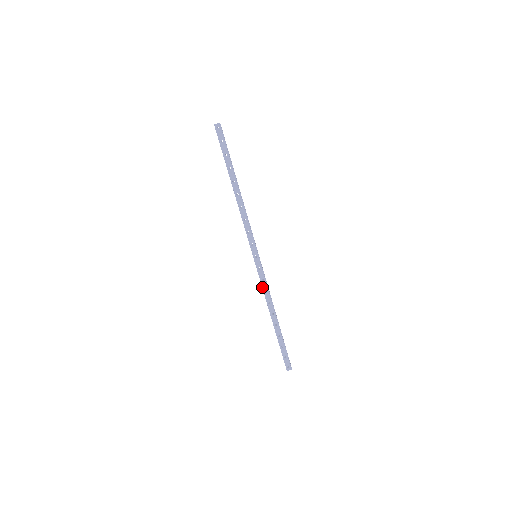
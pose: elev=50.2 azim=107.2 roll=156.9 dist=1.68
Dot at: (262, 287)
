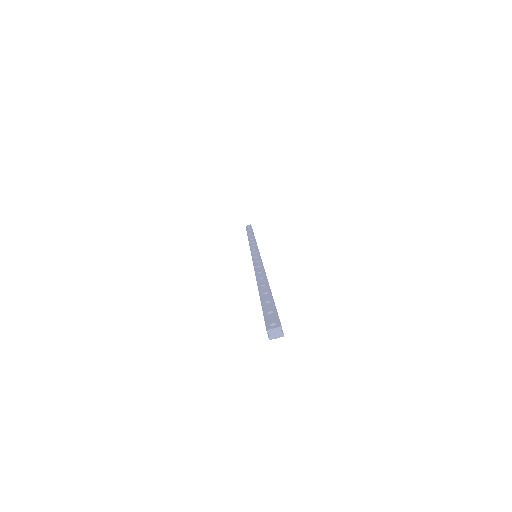
Dot at: occluded
